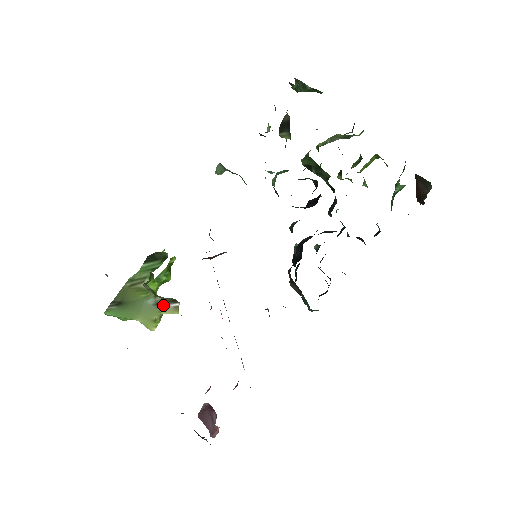
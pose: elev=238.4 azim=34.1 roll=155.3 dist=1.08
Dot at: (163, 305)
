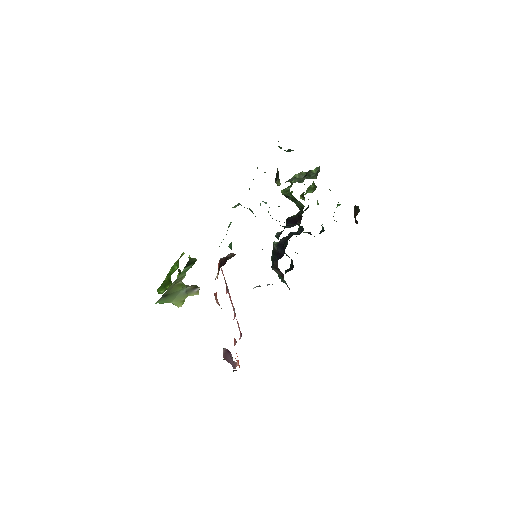
Dot at: (191, 291)
